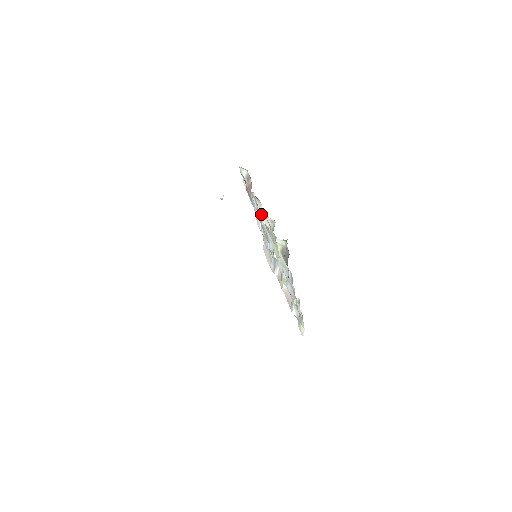
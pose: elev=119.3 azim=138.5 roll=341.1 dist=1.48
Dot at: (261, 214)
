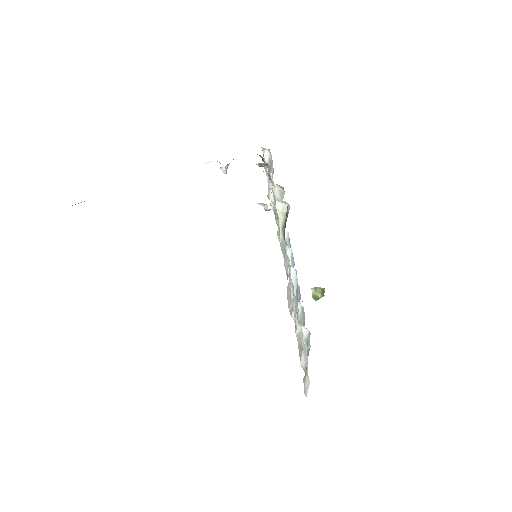
Dot at: (269, 186)
